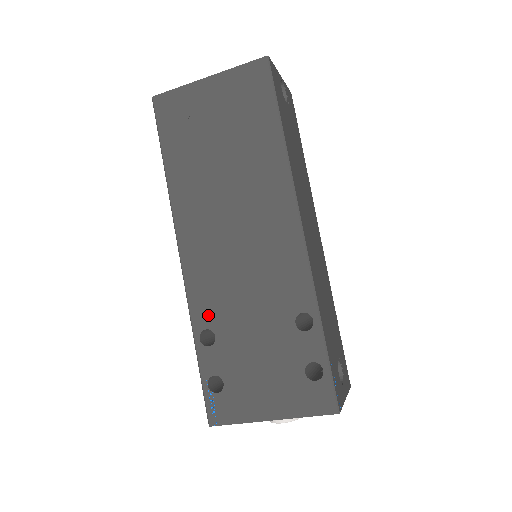
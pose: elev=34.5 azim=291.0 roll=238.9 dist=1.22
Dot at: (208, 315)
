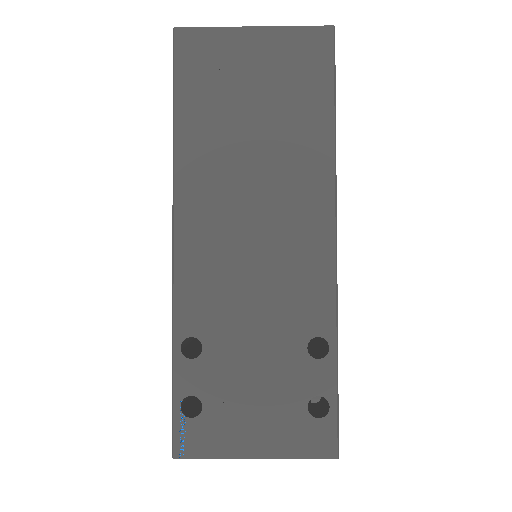
Dot at: (198, 320)
